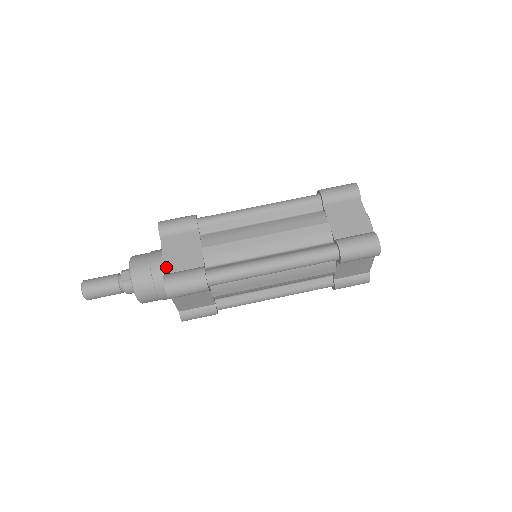
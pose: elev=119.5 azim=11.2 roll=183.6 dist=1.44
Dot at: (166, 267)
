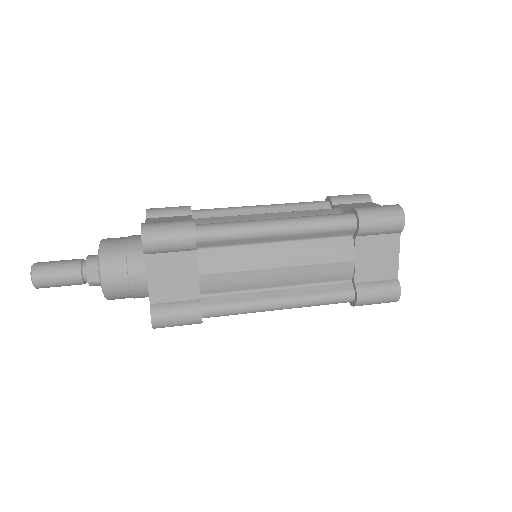
Dot at: (152, 295)
